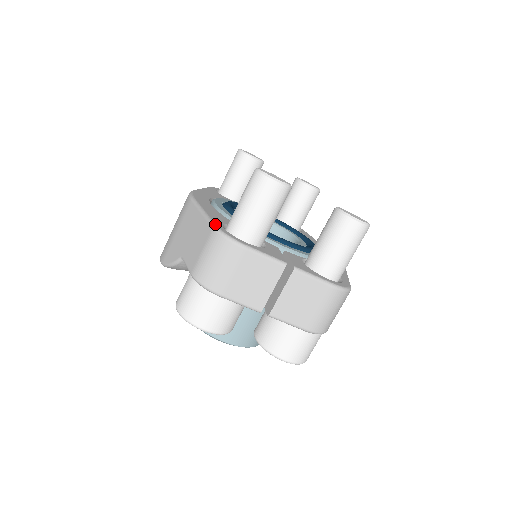
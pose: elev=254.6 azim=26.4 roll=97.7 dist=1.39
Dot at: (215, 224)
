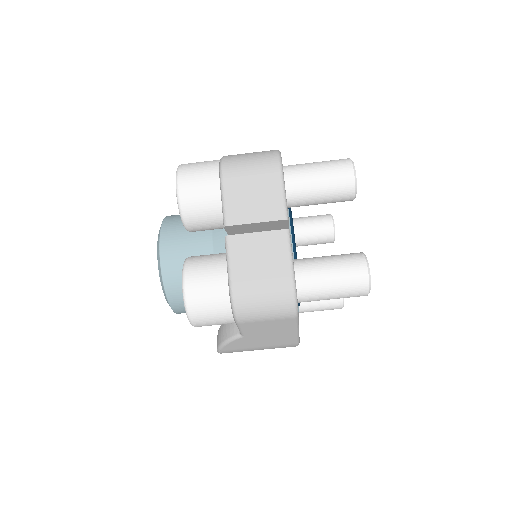
Dot at: occluded
